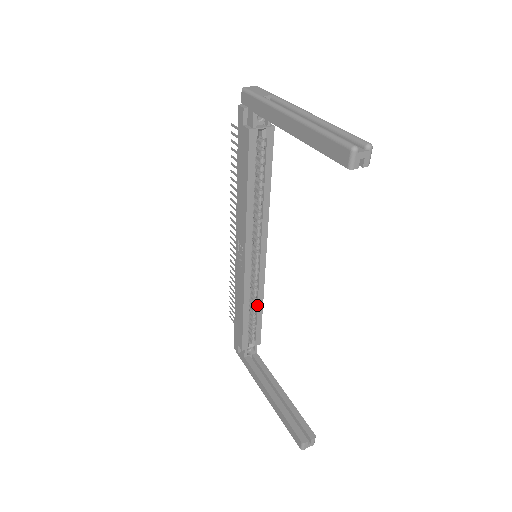
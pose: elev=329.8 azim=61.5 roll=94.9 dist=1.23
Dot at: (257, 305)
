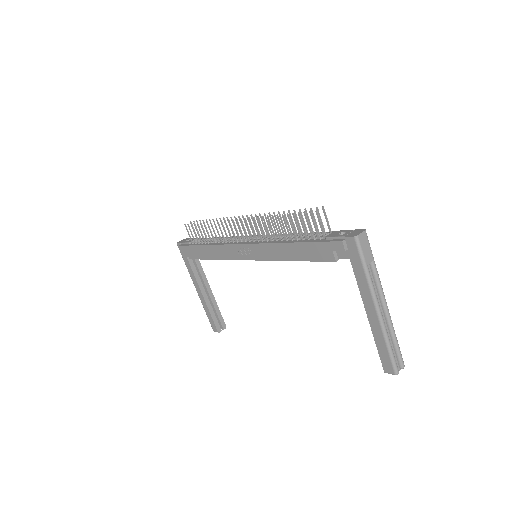
Dot at: occluded
